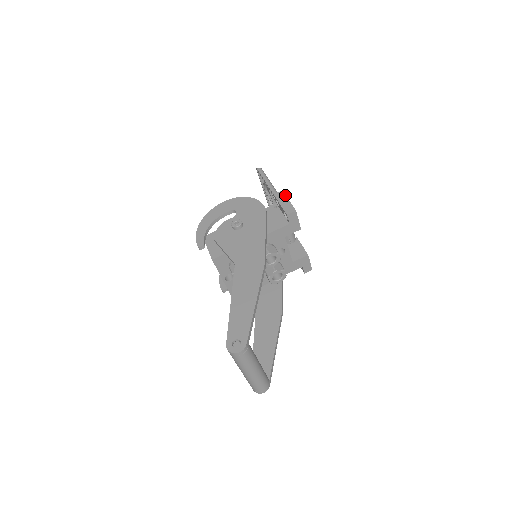
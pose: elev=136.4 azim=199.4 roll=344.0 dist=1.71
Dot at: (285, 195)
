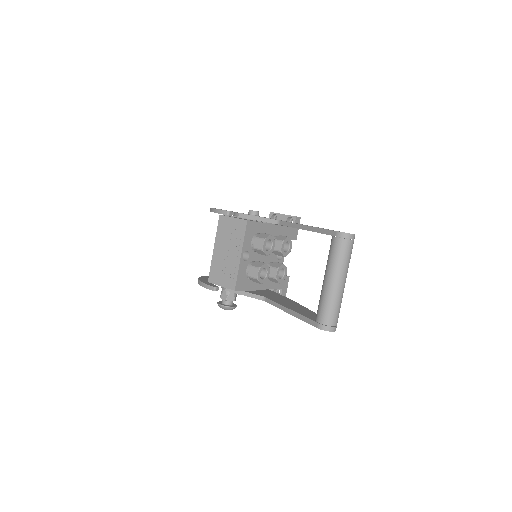
Dot at: occluded
